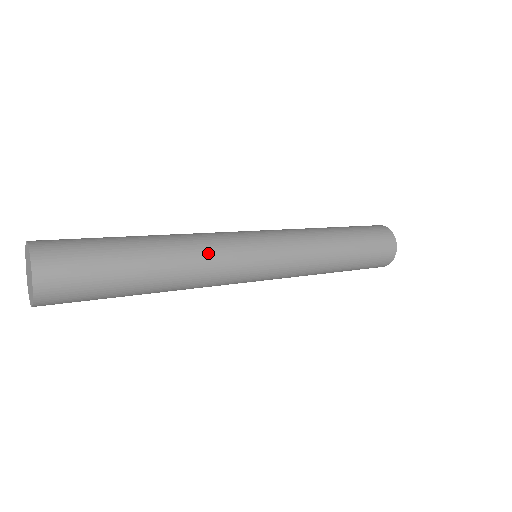
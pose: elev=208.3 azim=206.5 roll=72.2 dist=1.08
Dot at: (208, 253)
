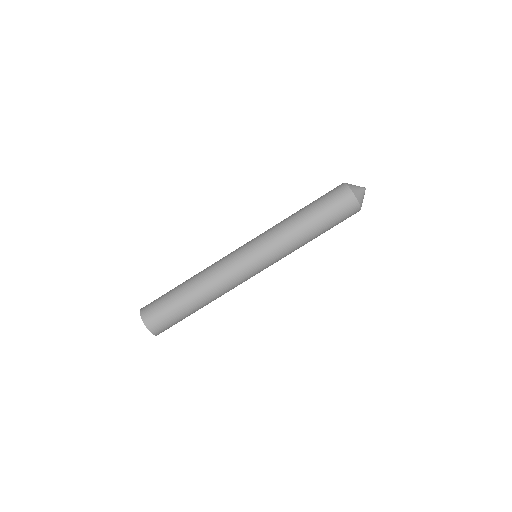
Dot at: (219, 277)
